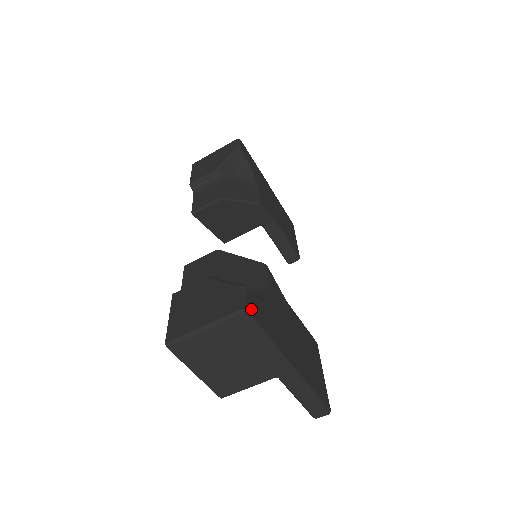
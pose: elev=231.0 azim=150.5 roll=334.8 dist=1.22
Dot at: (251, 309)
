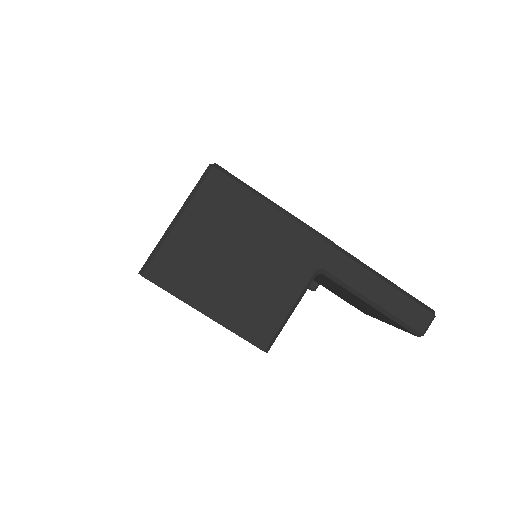
Dot at: (224, 171)
